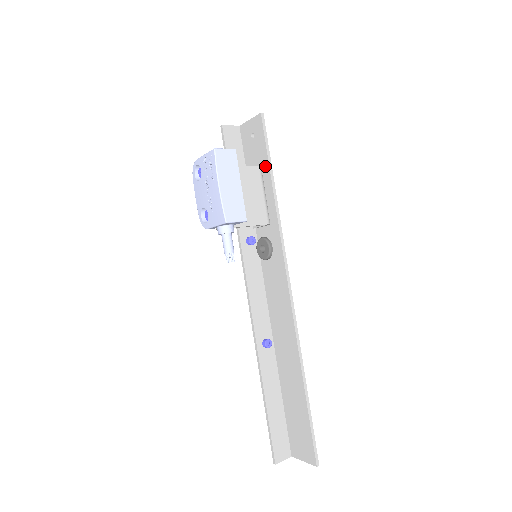
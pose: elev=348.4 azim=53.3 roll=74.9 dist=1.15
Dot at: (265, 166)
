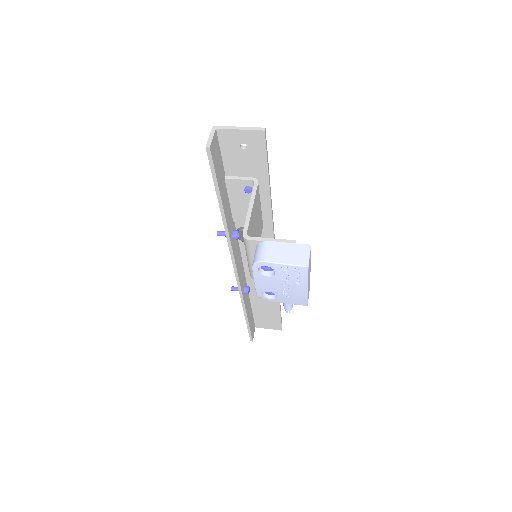
Dot at: (262, 179)
